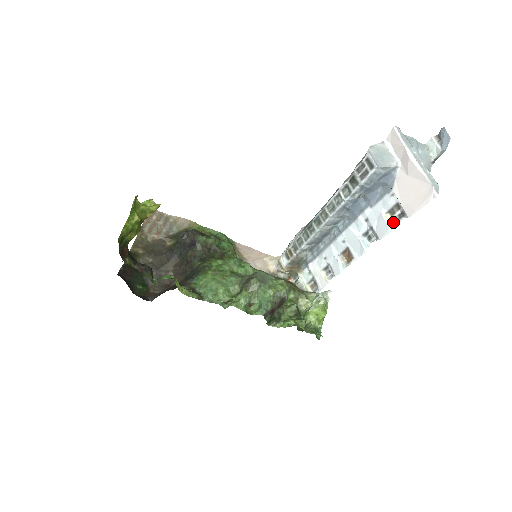
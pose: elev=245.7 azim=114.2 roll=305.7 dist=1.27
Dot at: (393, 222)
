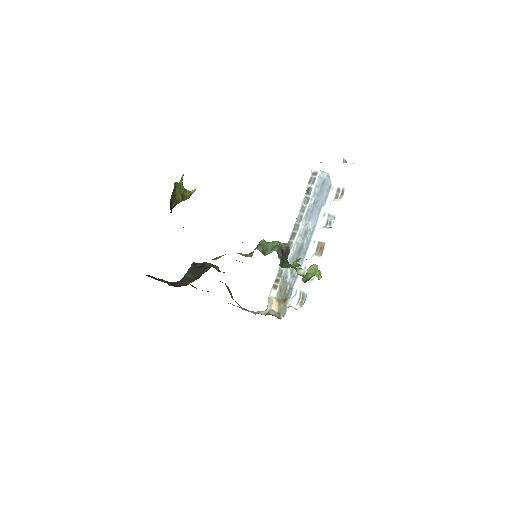
Dot at: (340, 199)
